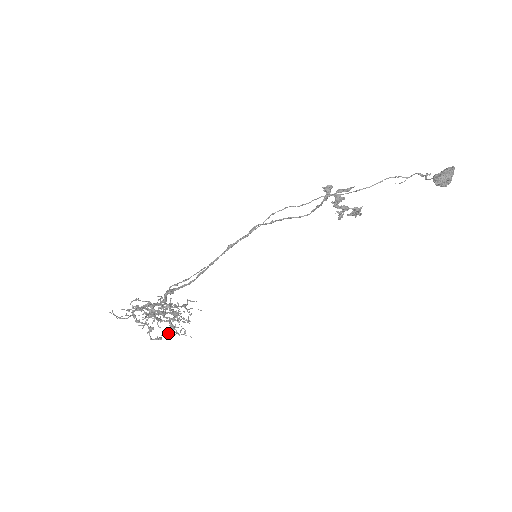
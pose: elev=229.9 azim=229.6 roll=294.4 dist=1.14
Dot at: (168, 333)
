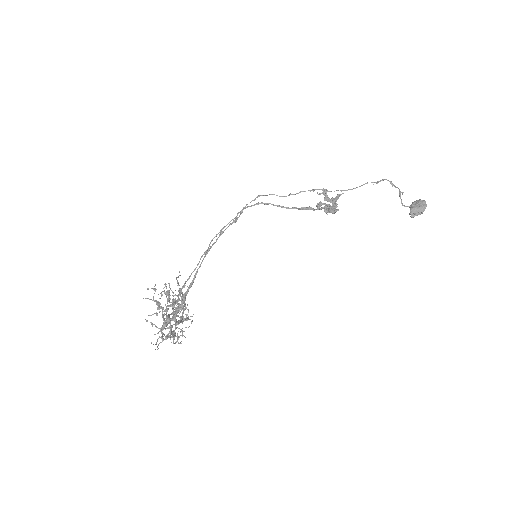
Dot at: occluded
